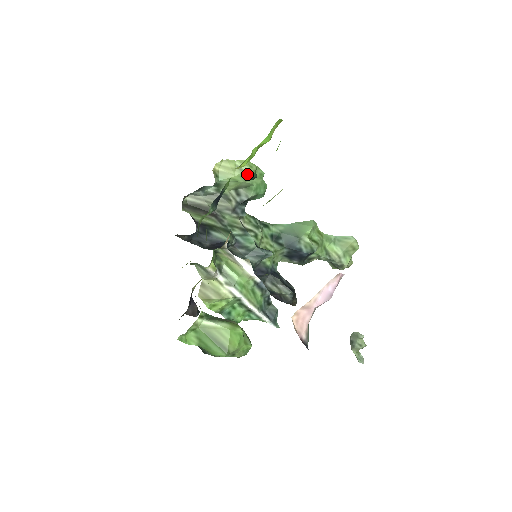
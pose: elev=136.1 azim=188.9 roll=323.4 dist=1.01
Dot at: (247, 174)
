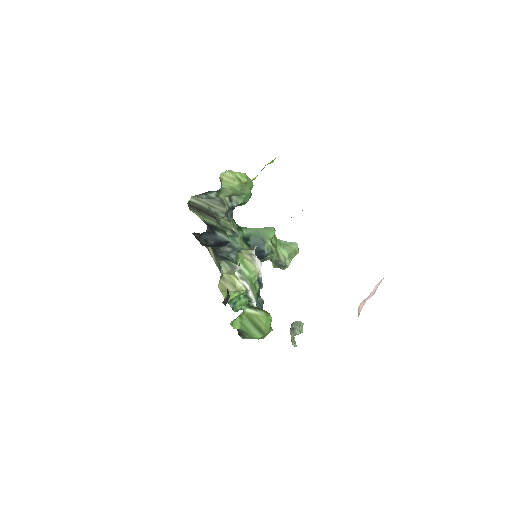
Dot at: (244, 185)
